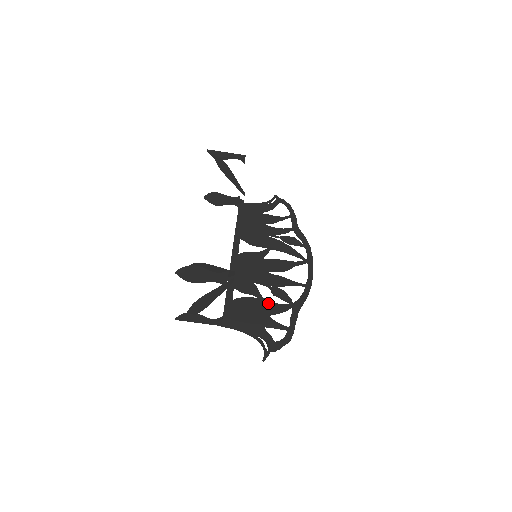
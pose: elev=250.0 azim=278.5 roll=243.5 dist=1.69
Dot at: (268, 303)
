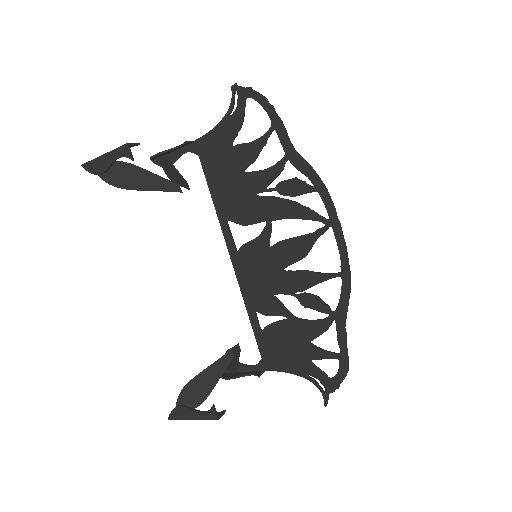
Dot at: (302, 324)
